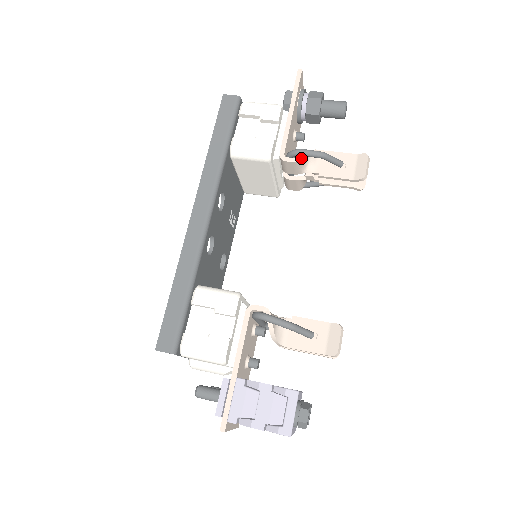
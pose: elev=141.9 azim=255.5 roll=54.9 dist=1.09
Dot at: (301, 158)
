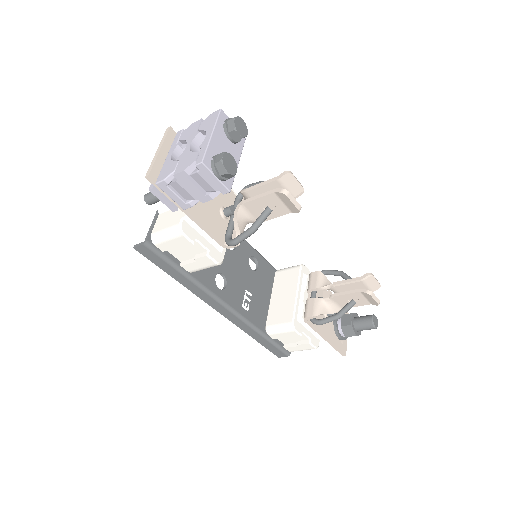
Dot at: (324, 278)
